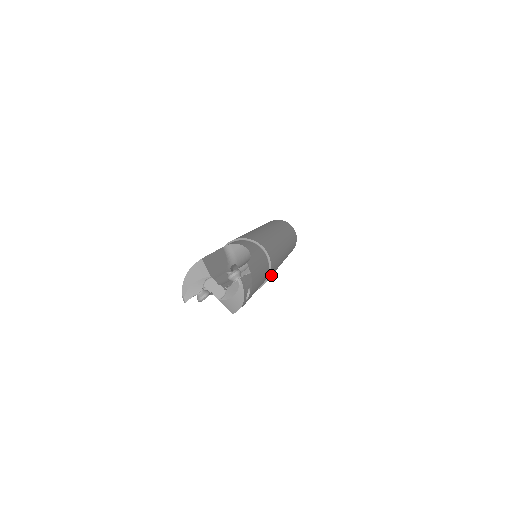
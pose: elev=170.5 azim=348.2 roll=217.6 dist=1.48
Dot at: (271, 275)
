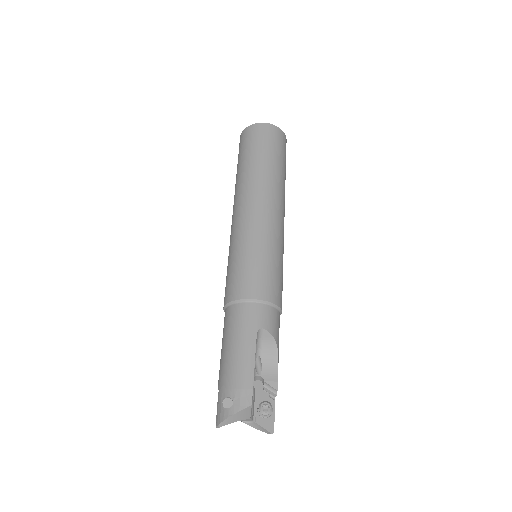
Dot at: occluded
